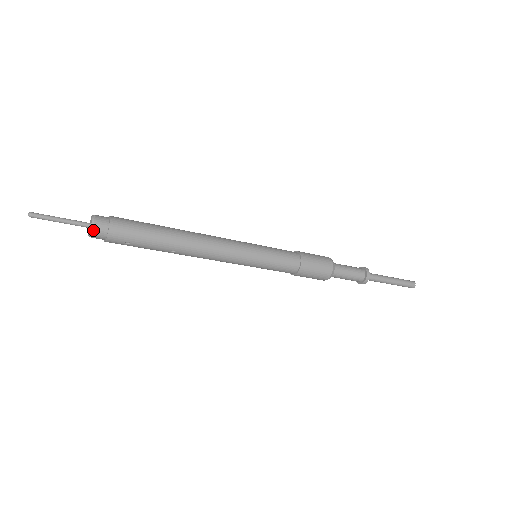
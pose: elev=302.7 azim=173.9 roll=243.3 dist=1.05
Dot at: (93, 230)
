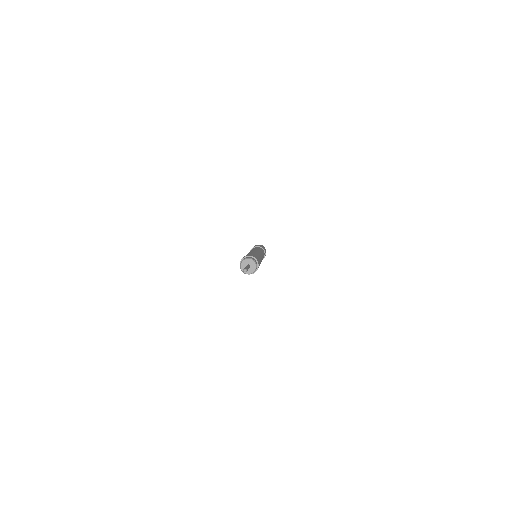
Dot at: (256, 265)
